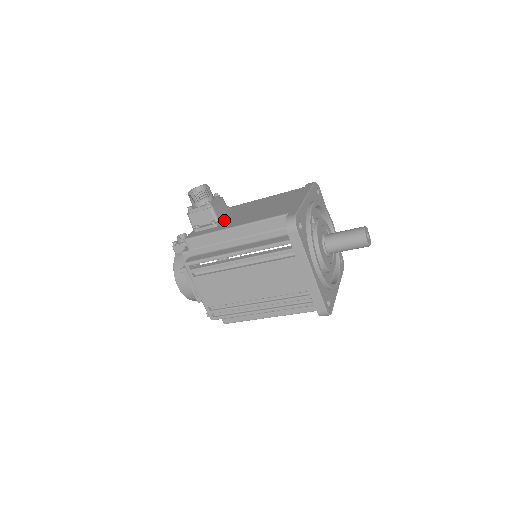
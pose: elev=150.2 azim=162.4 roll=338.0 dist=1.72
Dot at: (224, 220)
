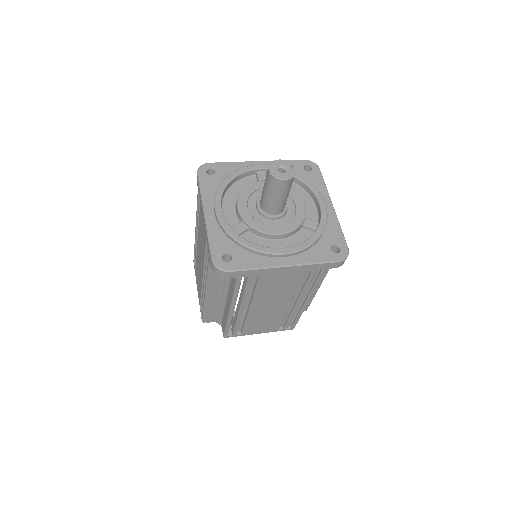
Dot at: occluded
